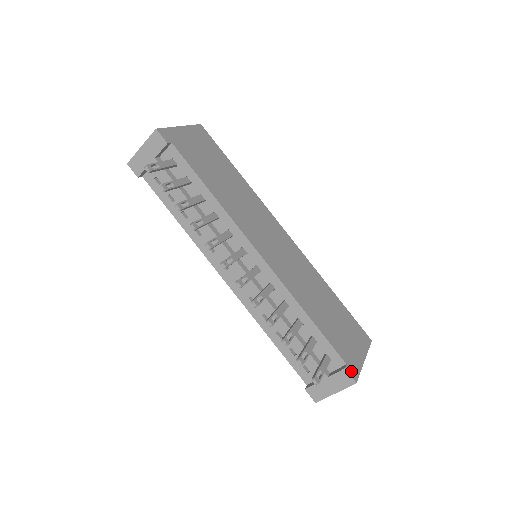
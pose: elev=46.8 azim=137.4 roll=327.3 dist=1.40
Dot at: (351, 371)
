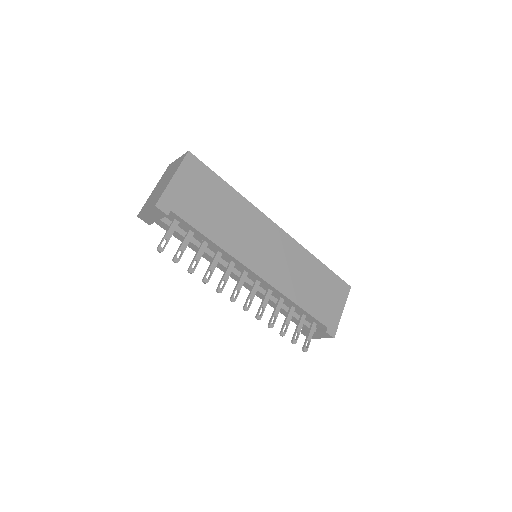
Dot at: (331, 331)
